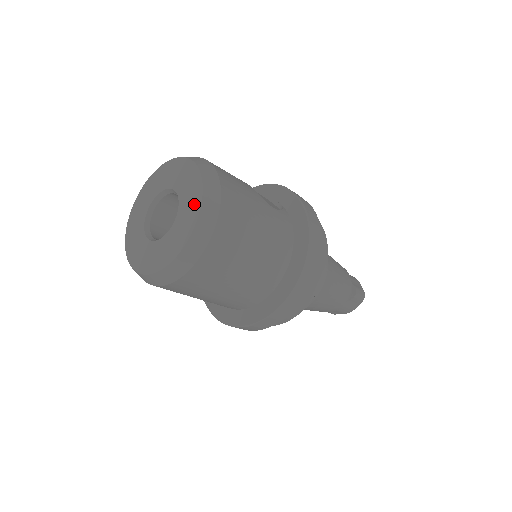
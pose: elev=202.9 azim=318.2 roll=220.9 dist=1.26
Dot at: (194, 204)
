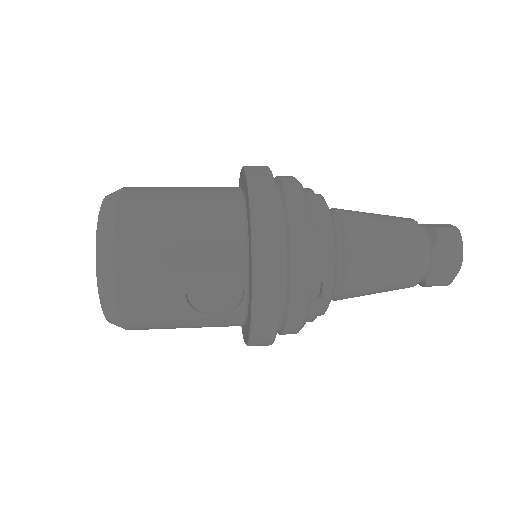
Dot at: occluded
